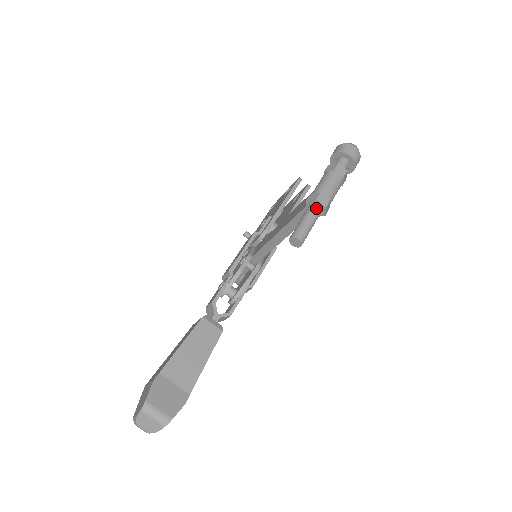
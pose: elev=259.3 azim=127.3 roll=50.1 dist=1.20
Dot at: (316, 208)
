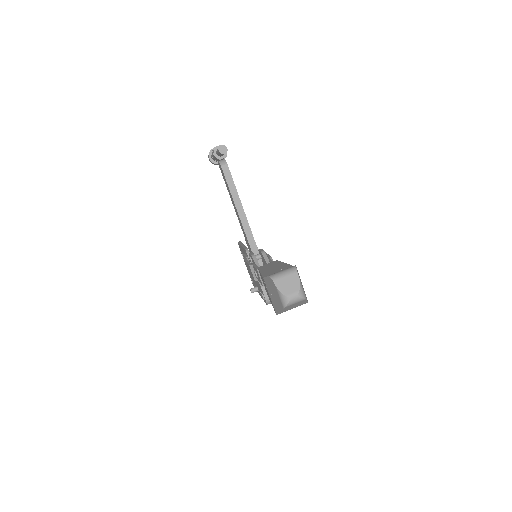
Dot at: occluded
